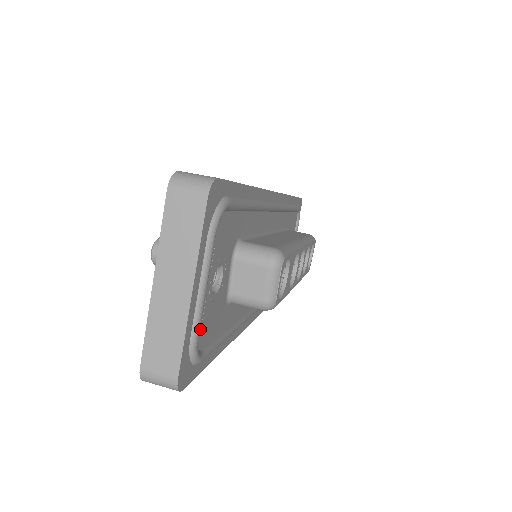
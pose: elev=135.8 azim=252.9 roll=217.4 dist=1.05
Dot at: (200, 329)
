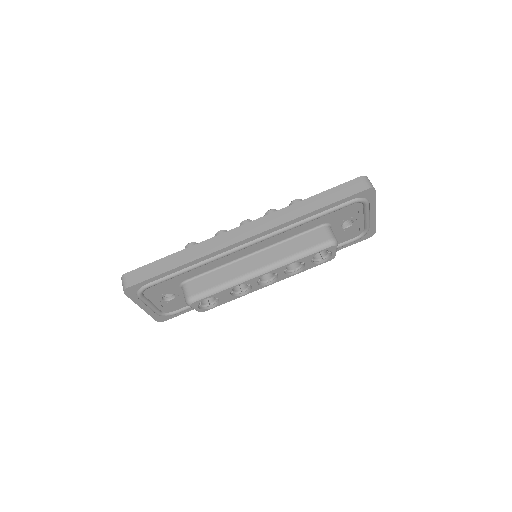
Dot at: (165, 309)
